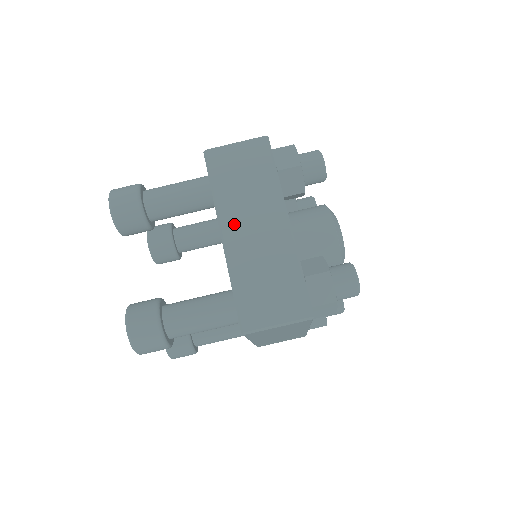
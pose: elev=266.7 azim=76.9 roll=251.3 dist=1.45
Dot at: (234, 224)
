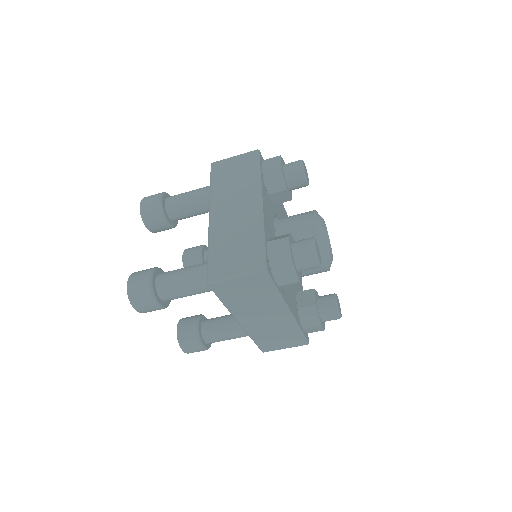
Dot at: (246, 318)
